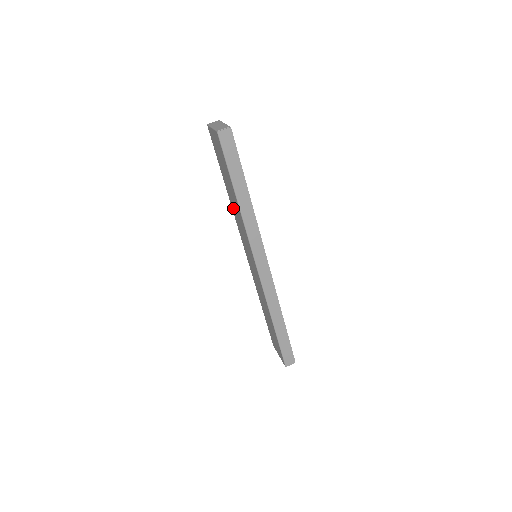
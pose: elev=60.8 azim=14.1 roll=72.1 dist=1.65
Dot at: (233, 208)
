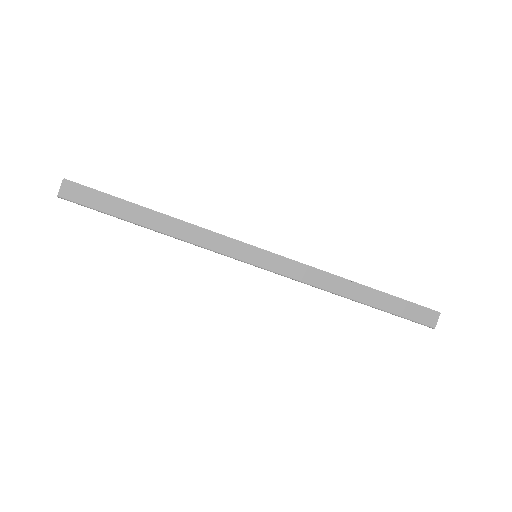
Dot at: occluded
